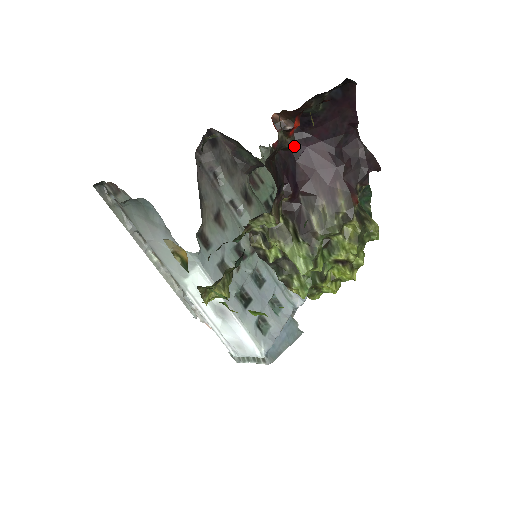
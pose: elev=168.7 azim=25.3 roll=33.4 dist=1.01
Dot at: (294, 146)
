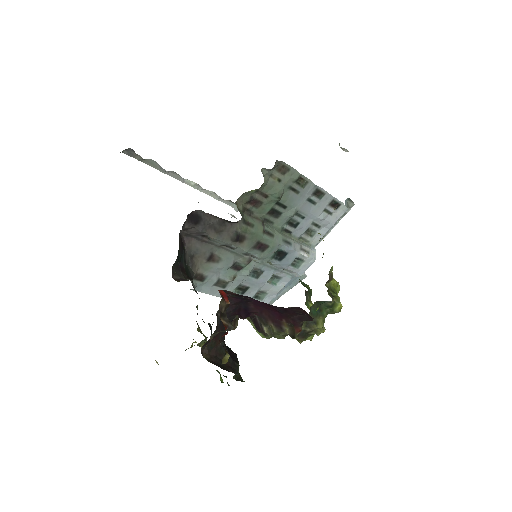
Dot at: occluded
